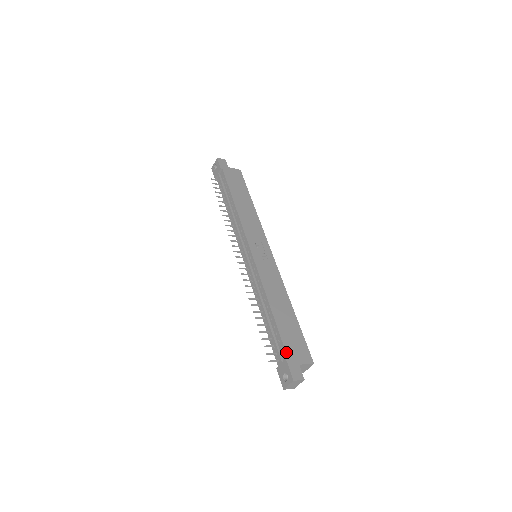
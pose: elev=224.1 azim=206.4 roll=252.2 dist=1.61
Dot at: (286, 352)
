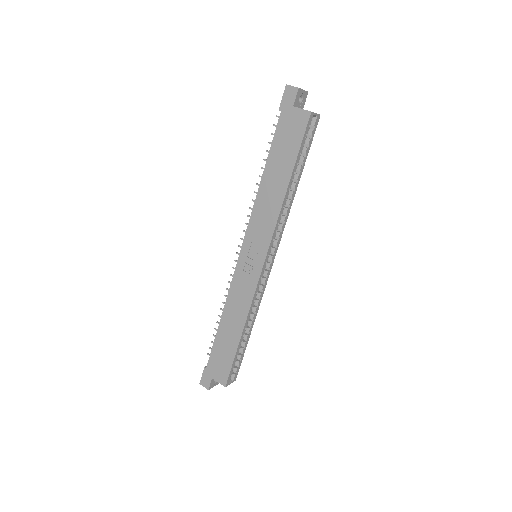
Dot at: (208, 363)
